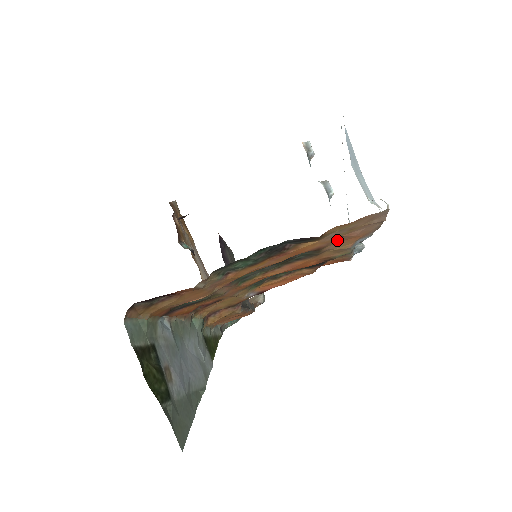
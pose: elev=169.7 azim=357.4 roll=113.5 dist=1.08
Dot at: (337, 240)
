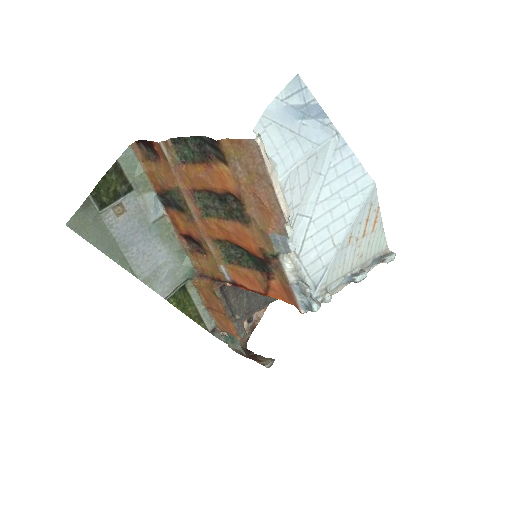
Dot at: (253, 199)
